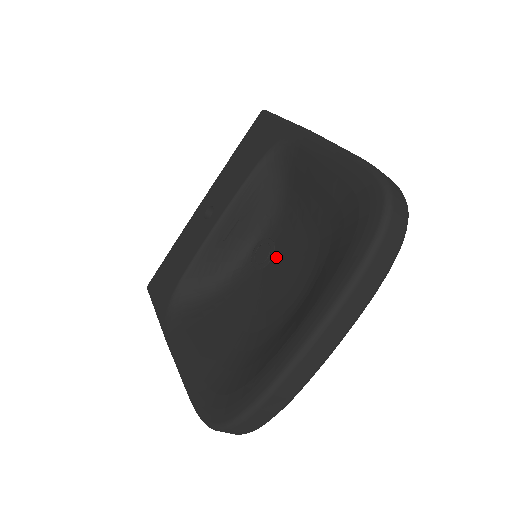
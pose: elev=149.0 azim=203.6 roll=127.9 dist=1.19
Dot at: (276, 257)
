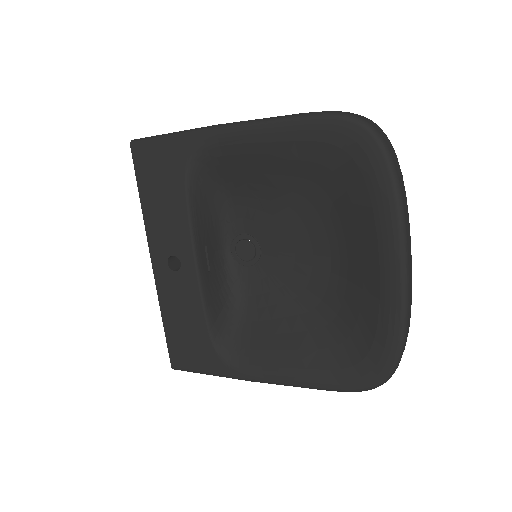
Dot at: (264, 242)
